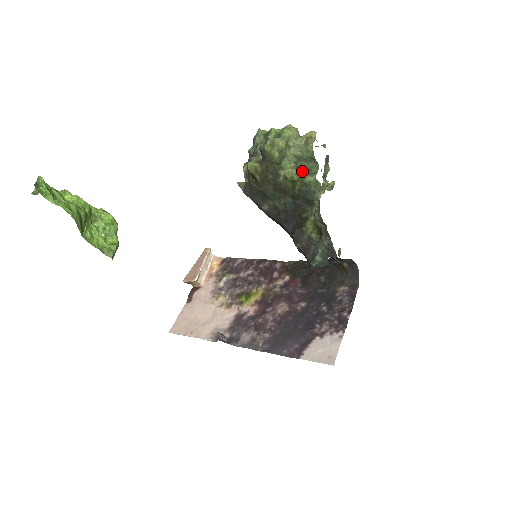
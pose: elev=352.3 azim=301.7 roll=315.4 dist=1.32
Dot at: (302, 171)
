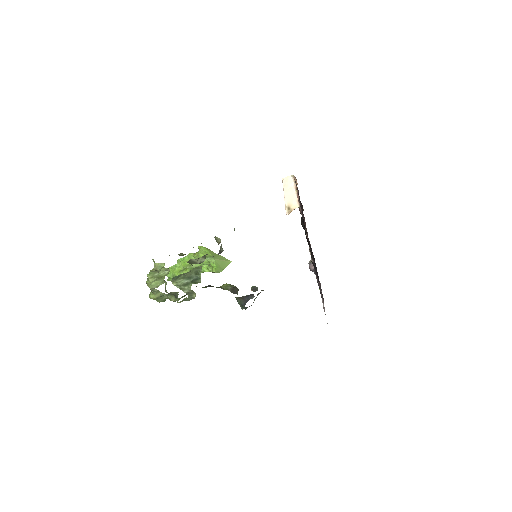
Dot at: (175, 296)
